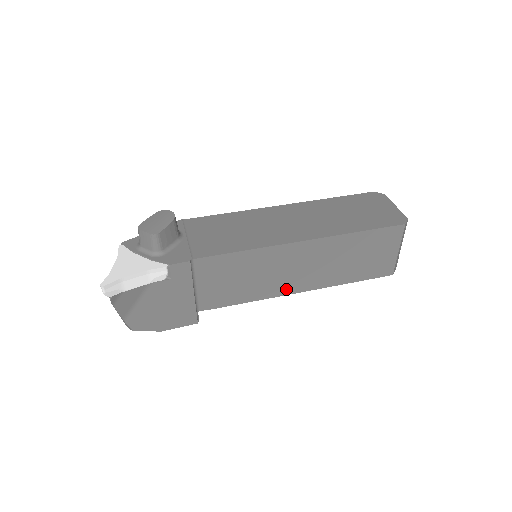
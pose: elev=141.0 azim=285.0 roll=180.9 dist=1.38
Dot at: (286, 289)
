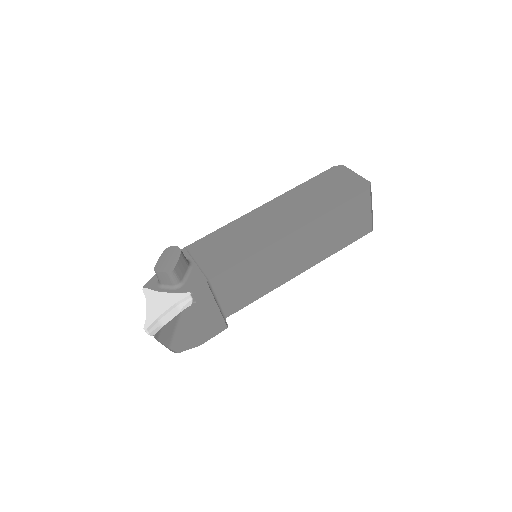
Dot at: (290, 275)
